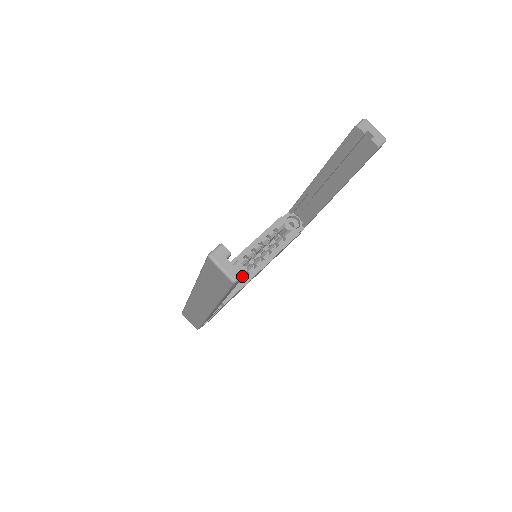
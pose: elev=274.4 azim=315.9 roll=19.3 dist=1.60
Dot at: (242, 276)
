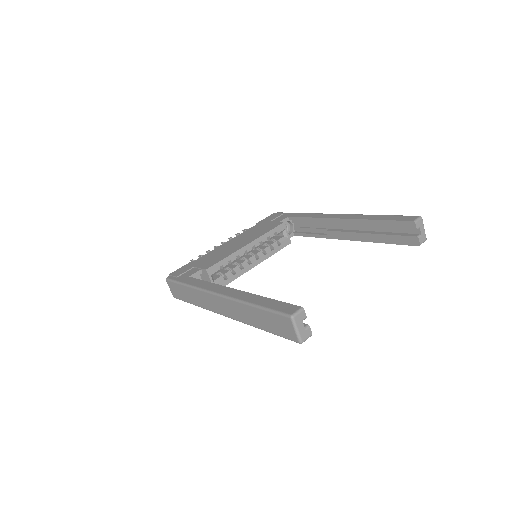
Dot at: (306, 338)
